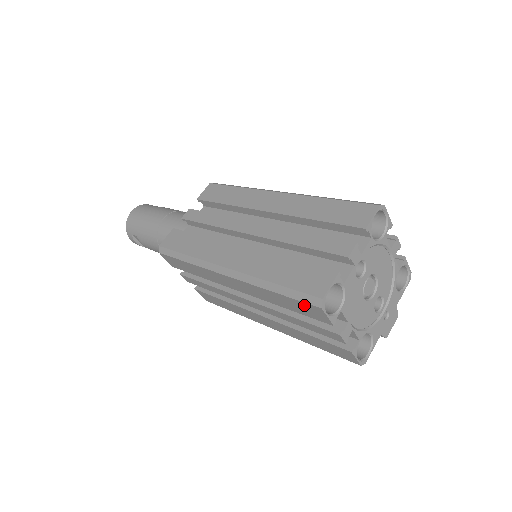
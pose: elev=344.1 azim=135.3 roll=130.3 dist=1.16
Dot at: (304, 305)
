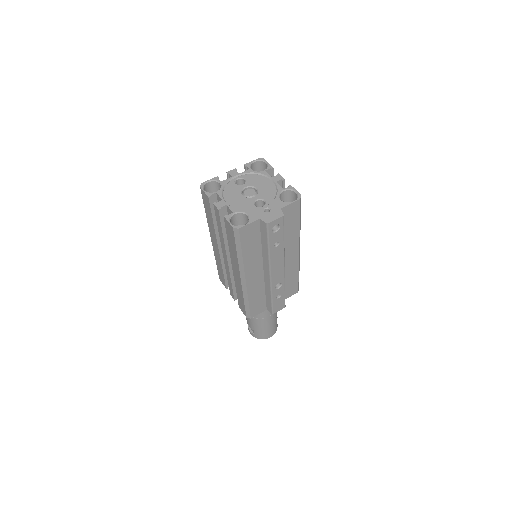
Dot at: (204, 199)
